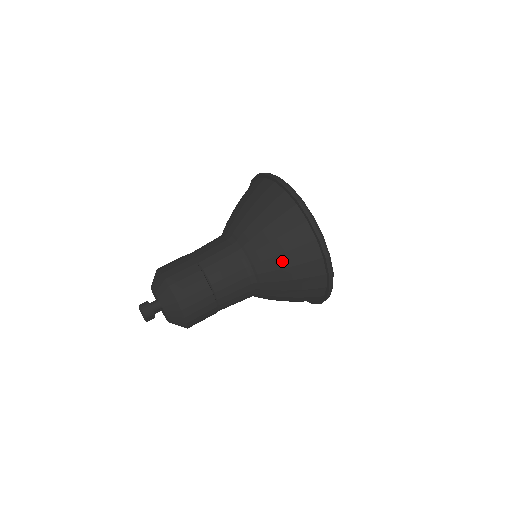
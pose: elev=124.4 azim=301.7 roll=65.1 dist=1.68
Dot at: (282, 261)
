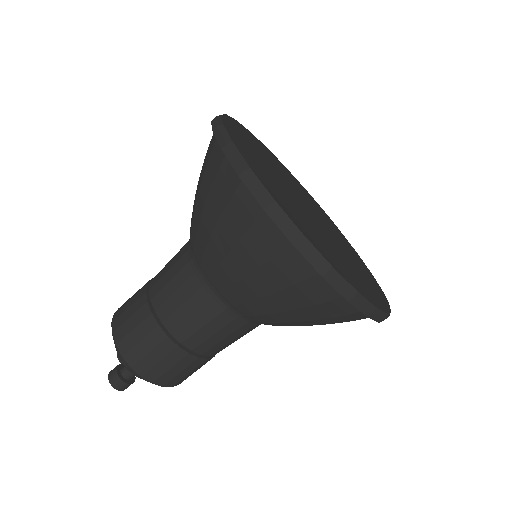
Dot at: (290, 317)
